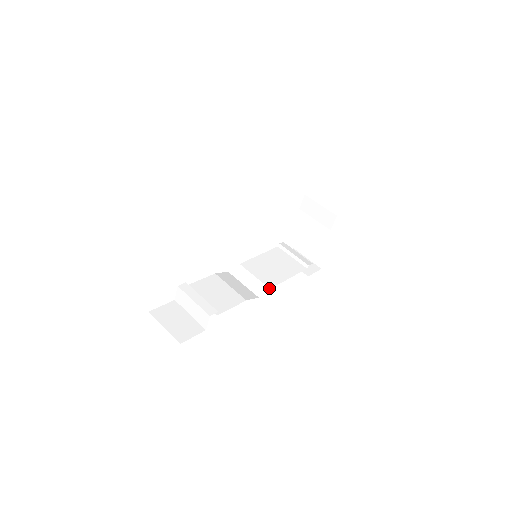
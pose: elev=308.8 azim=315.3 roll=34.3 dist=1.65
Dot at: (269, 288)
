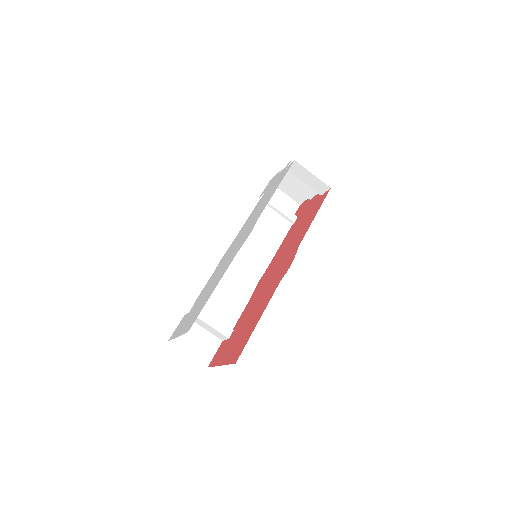
Dot at: (265, 269)
